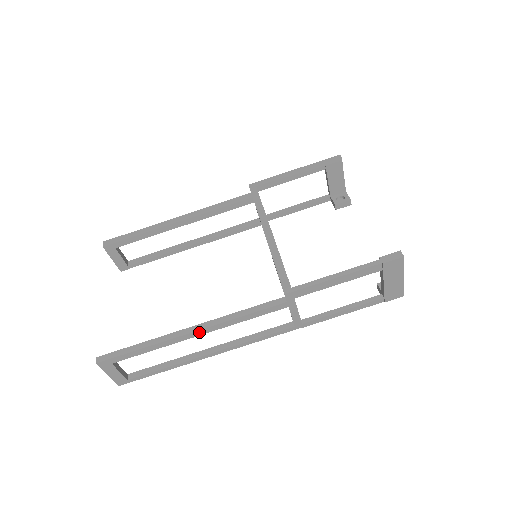
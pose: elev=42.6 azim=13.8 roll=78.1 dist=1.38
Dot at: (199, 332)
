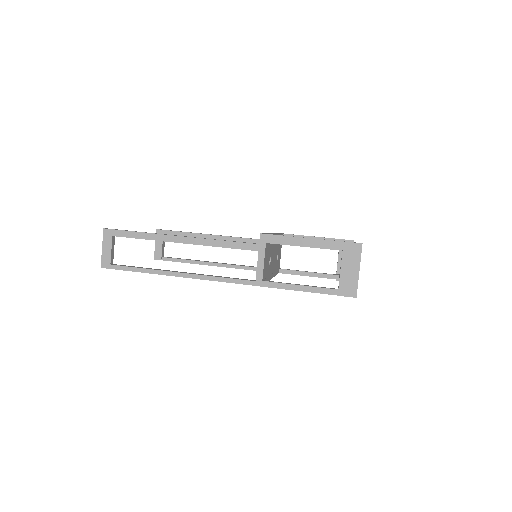
Dot at: (185, 239)
